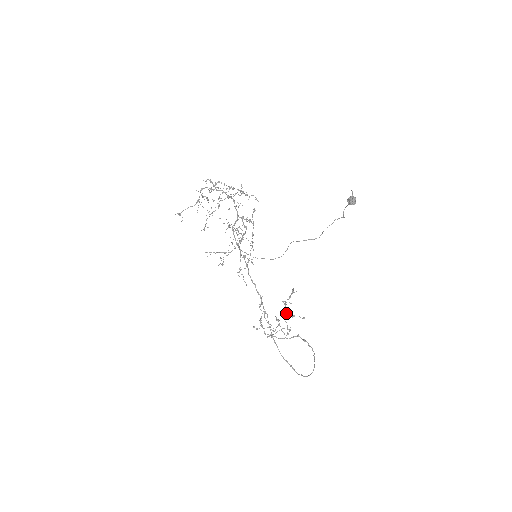
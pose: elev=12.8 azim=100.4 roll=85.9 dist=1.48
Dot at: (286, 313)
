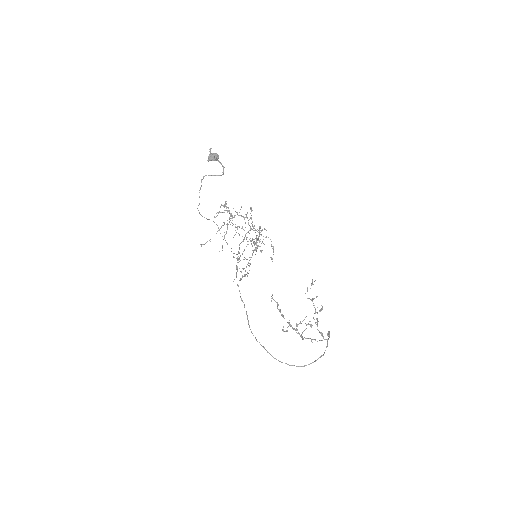
Dot at: (315, 309)
